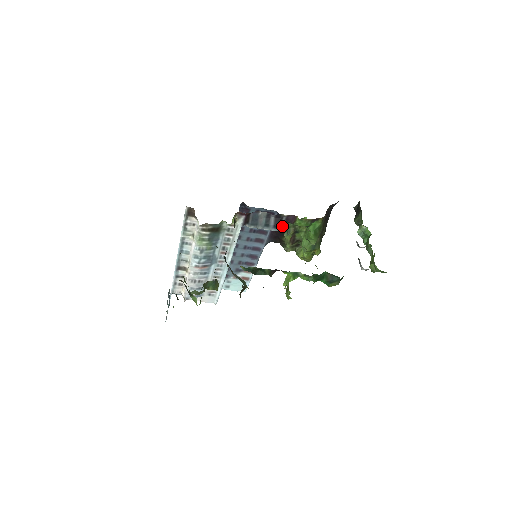
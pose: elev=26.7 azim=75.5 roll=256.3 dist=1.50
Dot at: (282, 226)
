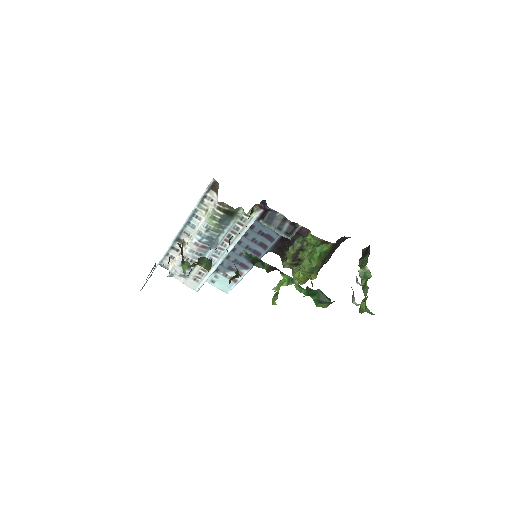
Dot at: (293, 235)
